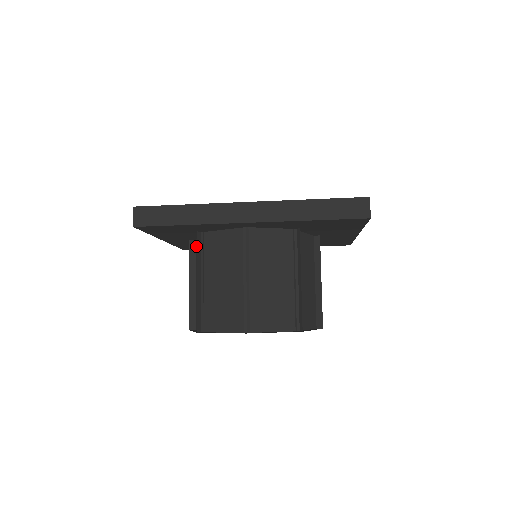
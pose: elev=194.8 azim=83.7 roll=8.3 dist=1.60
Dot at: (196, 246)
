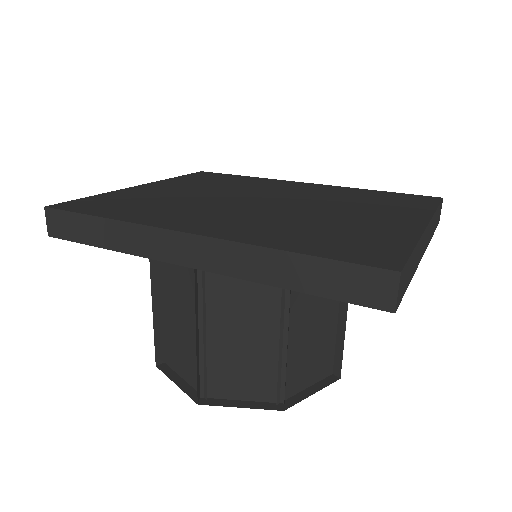
Dot at: occluded
